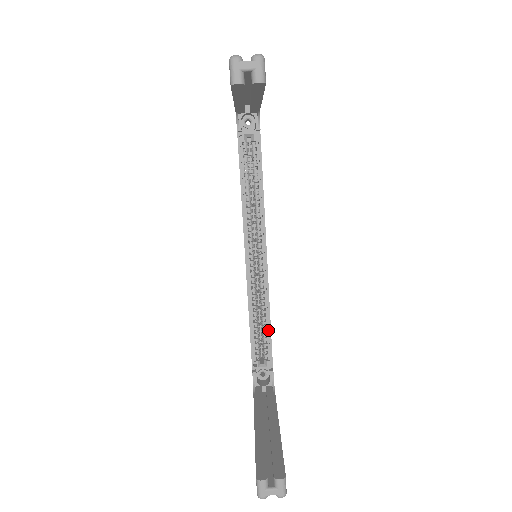
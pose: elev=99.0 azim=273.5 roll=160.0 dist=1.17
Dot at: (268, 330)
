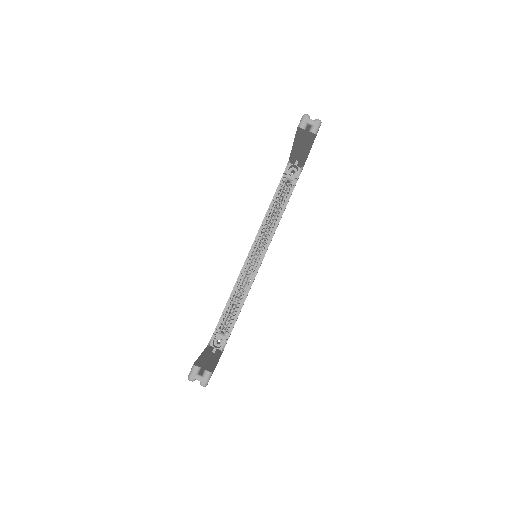
Dot at: (238, 311)
